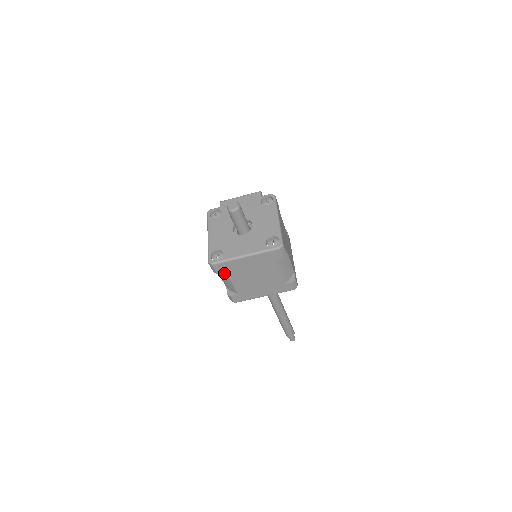
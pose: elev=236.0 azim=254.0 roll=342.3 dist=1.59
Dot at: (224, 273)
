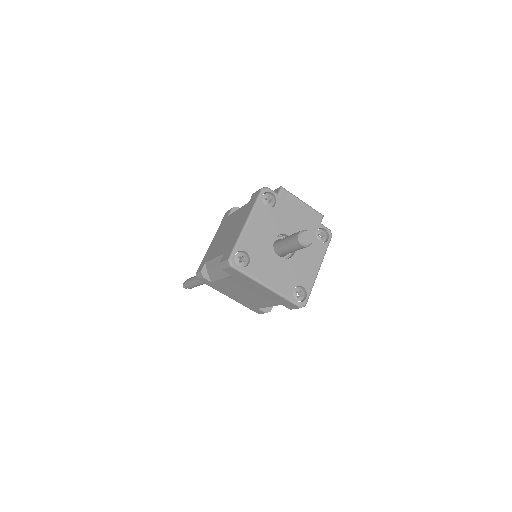
Dot at: occluded
